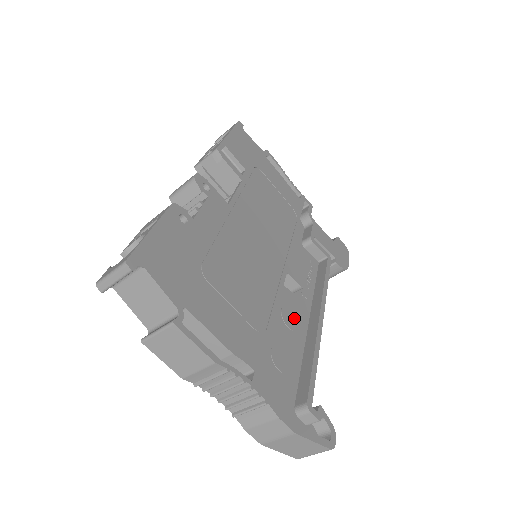
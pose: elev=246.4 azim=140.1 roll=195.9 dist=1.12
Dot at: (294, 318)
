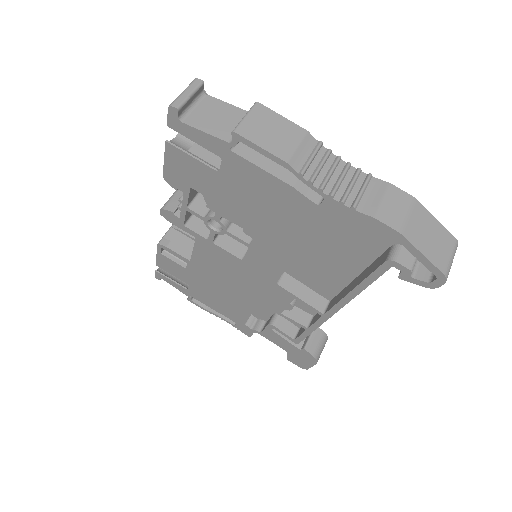
Dot at: occluded
